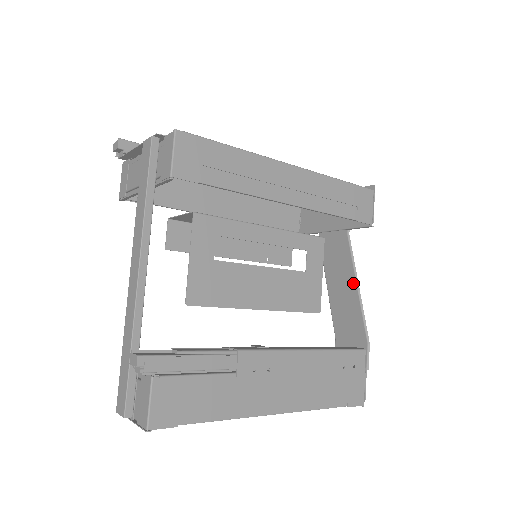
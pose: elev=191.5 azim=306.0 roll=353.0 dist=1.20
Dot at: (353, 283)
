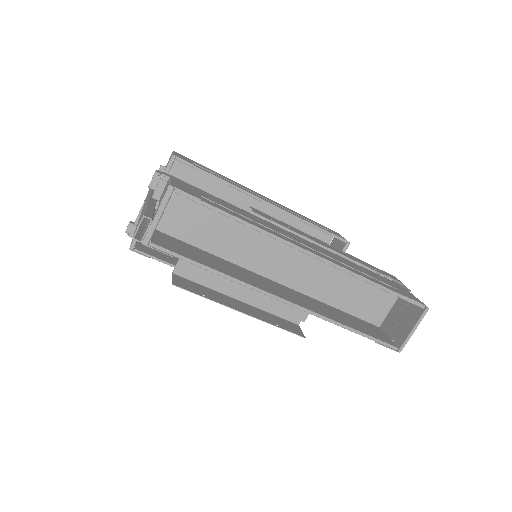
Dot at: occluded
